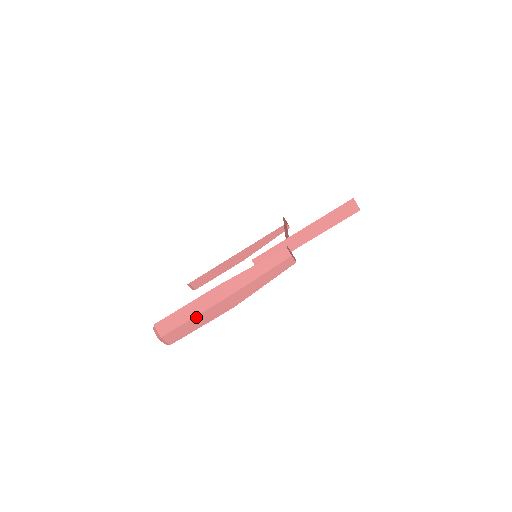
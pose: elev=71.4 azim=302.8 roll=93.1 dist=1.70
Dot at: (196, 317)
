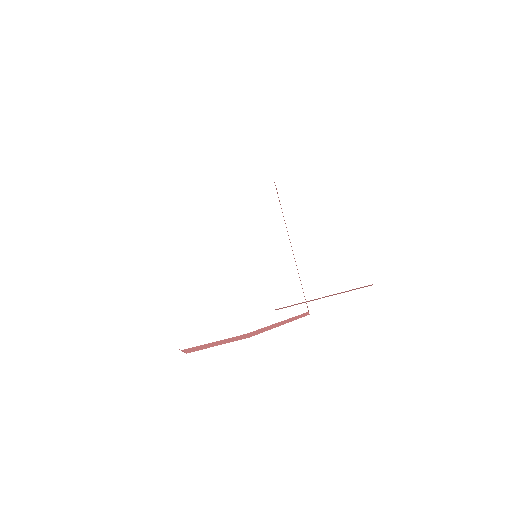
Dot at: (220, 344)
